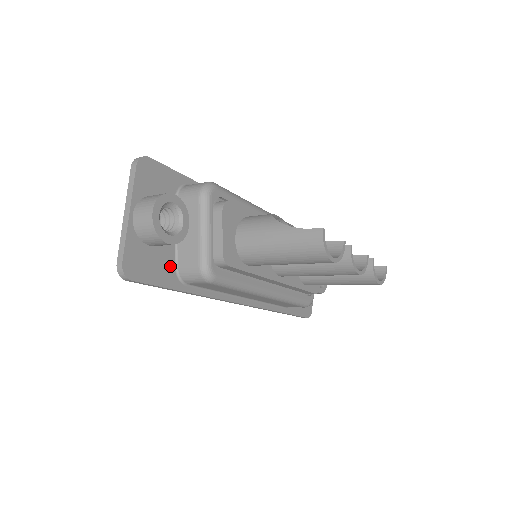
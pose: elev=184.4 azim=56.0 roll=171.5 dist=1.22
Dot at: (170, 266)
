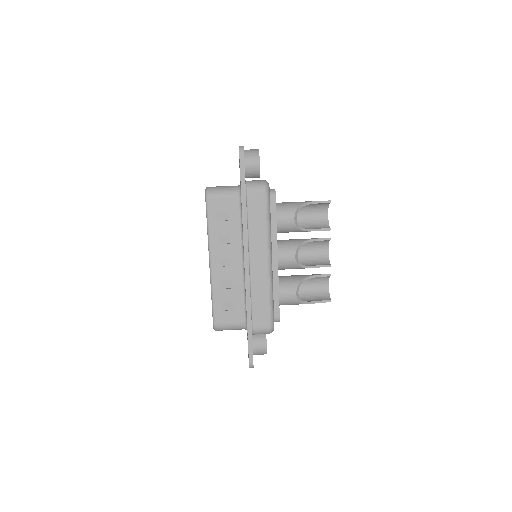
Dot at: occluded
